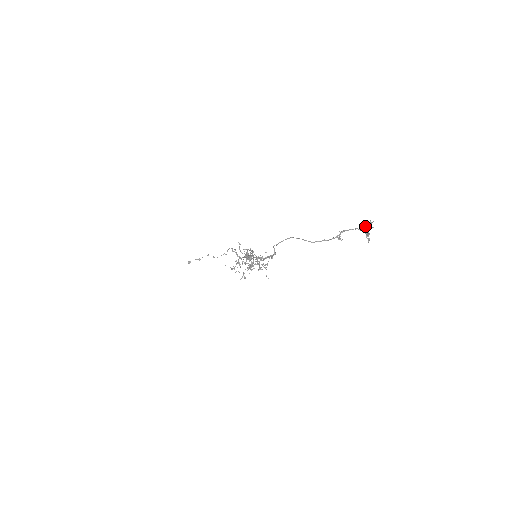
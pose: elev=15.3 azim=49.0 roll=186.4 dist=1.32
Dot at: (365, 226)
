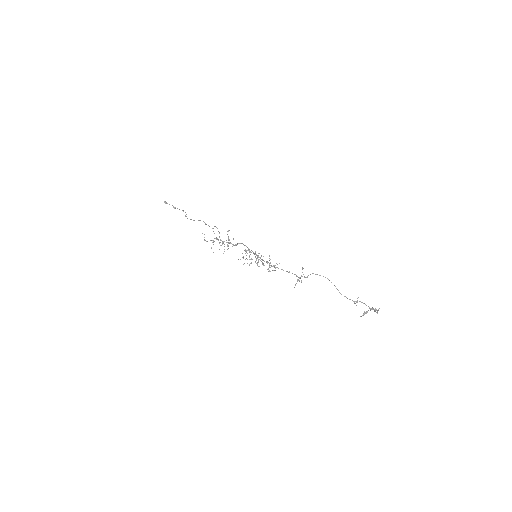
Dot at: (373, 309)
